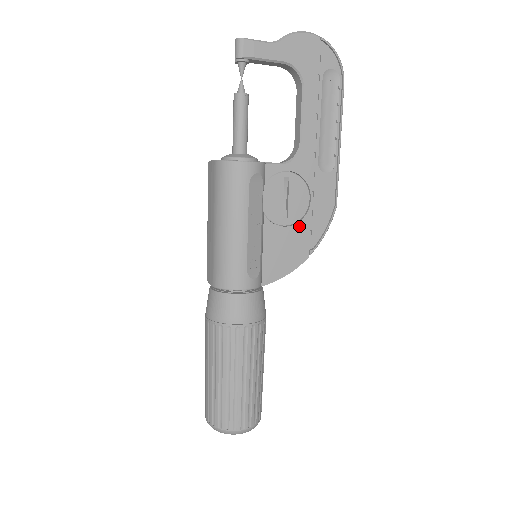
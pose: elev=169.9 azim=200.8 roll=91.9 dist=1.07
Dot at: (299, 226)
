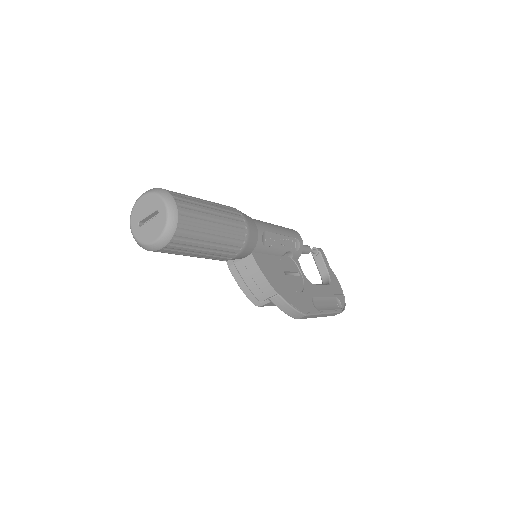
Dot at: (287, 284)
